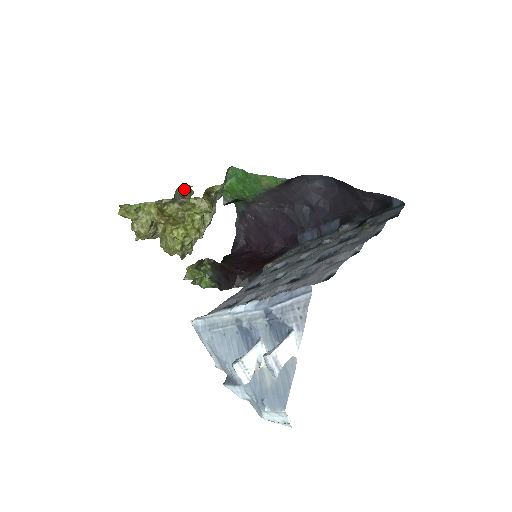
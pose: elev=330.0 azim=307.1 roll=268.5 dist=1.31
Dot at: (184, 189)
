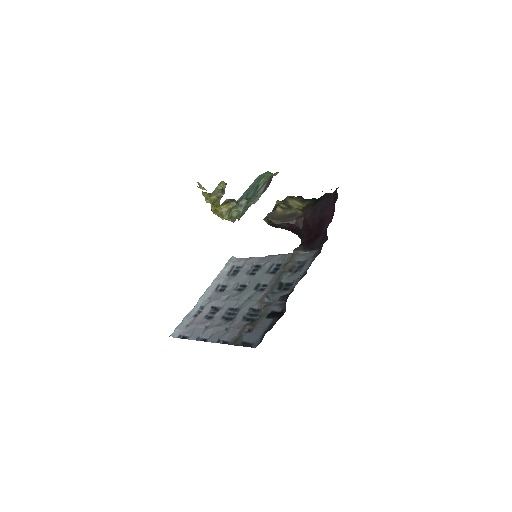
Dot at: (225, 184)
